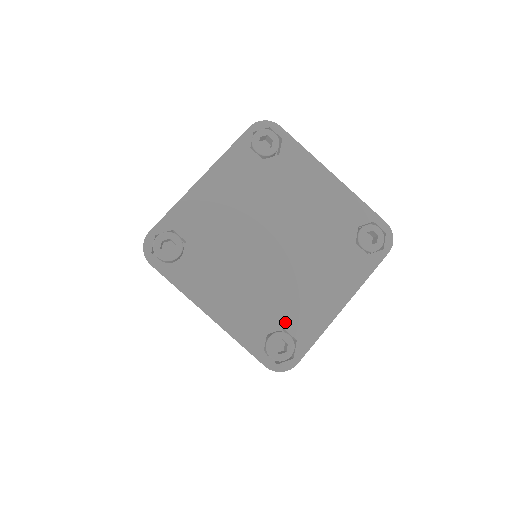
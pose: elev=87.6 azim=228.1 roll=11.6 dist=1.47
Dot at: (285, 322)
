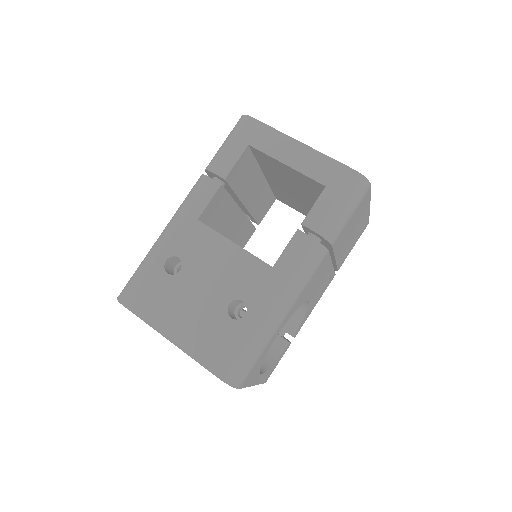
Dot at: occluded
